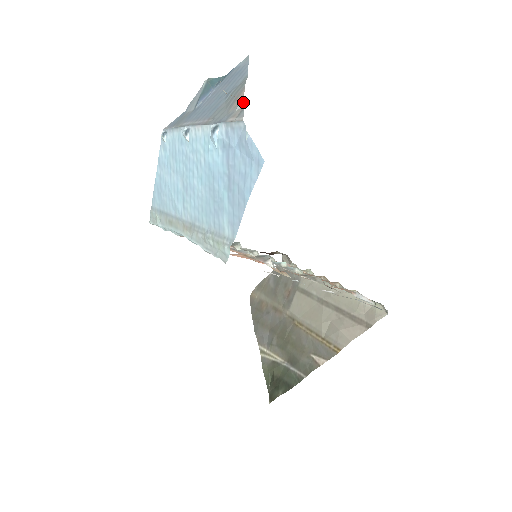
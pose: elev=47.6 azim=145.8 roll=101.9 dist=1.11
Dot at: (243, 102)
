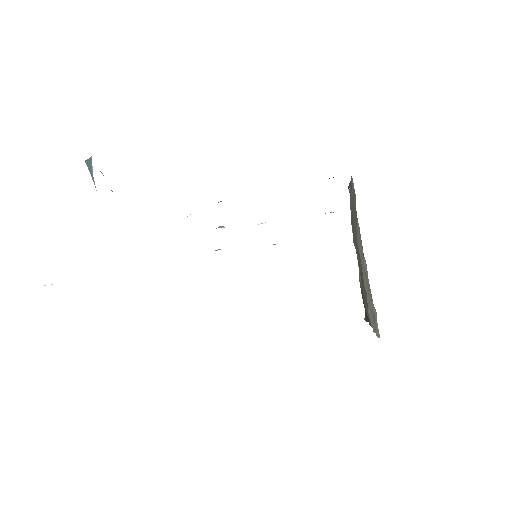
Dot at: occluded
